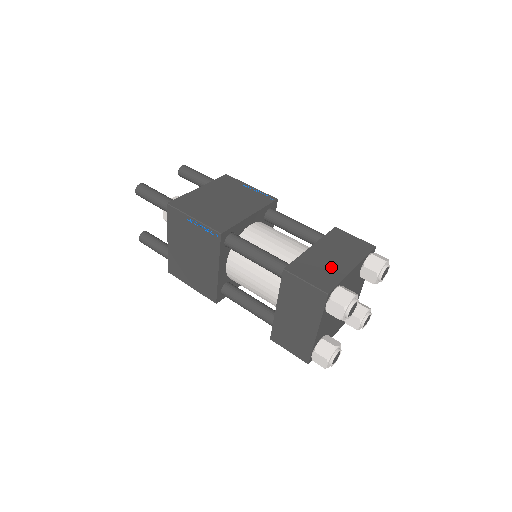
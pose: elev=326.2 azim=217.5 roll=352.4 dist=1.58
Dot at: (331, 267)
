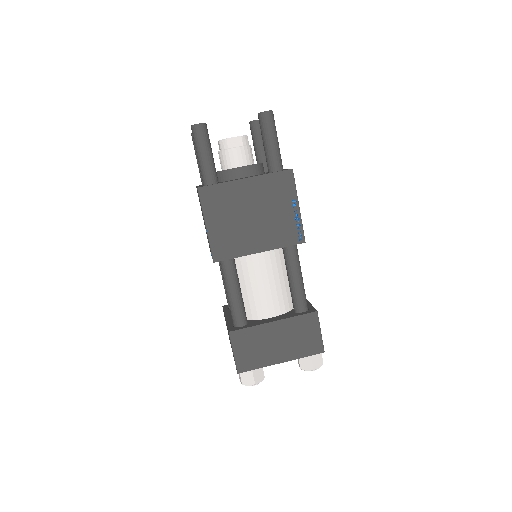
Dot at: (266, 352)
